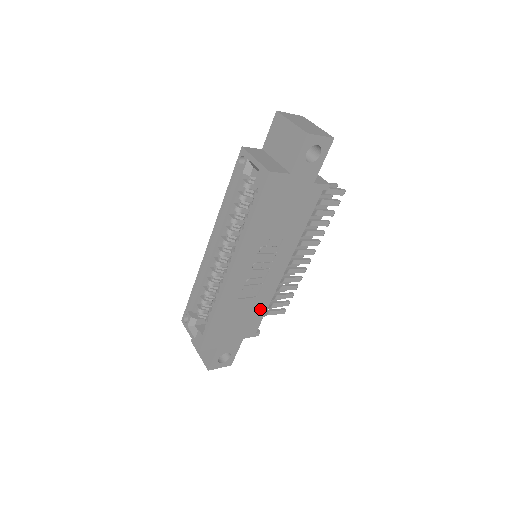
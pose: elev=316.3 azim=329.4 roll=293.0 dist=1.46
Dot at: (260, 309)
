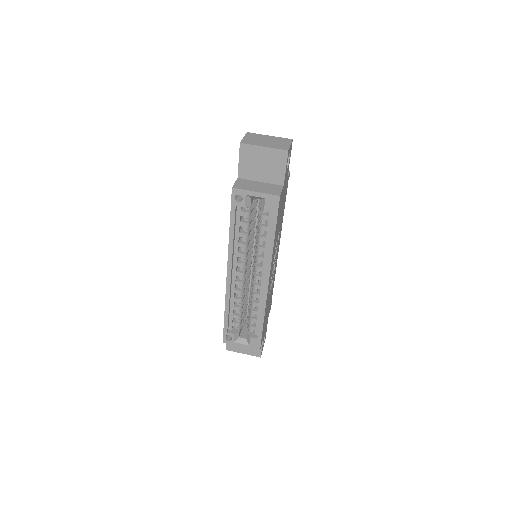
Dot at: (272, 289)
